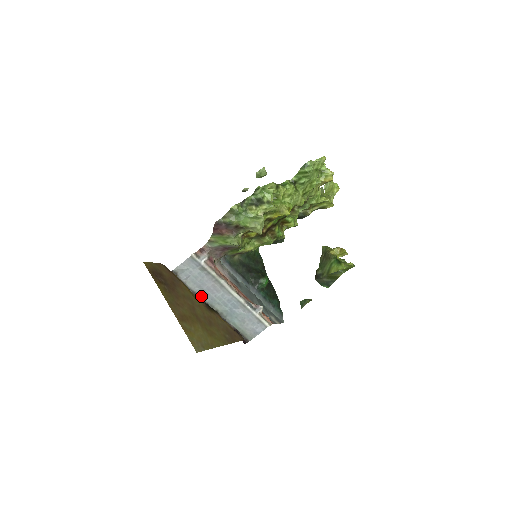
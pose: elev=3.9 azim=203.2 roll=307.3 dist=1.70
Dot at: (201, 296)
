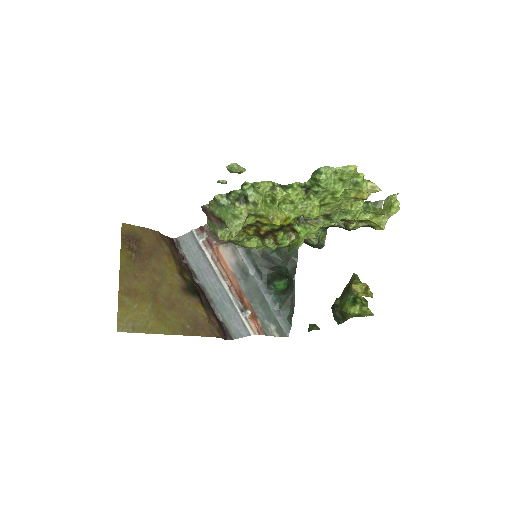
Dot at: (197, 274)
